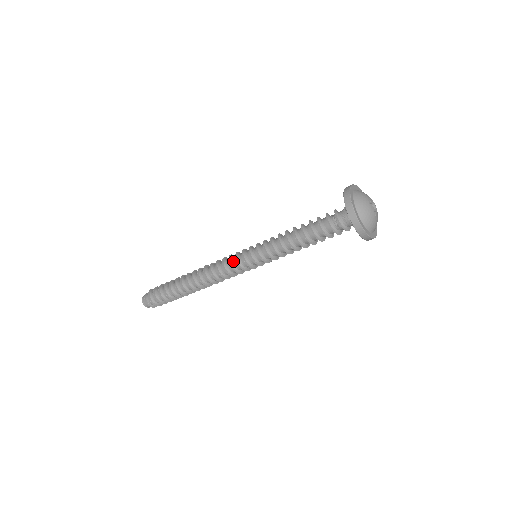
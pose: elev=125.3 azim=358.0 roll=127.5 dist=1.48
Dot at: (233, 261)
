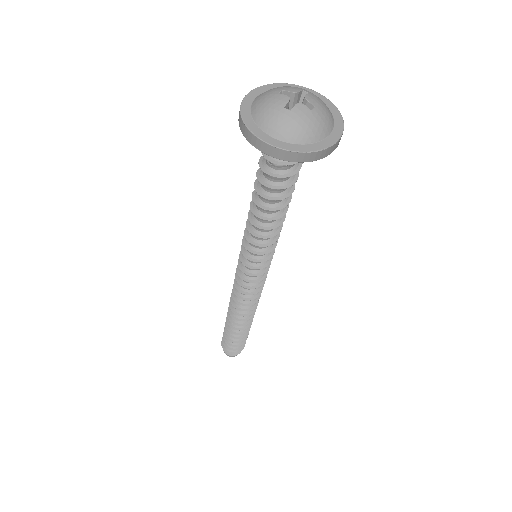
Dot at: (247, 283)
